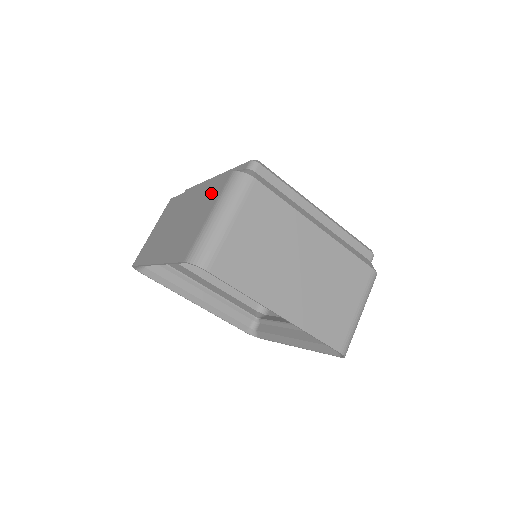
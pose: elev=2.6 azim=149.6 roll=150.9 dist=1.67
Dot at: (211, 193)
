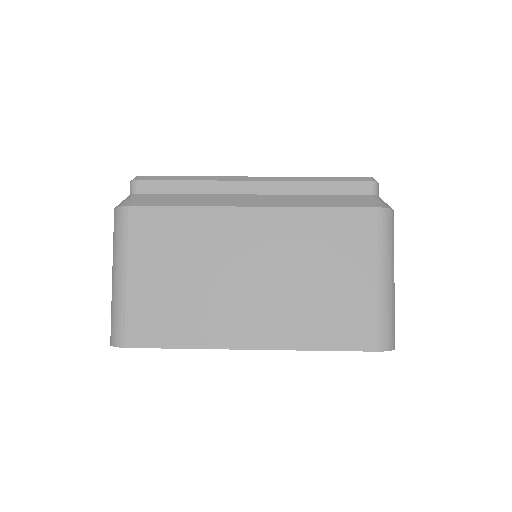
Dot at: (338, 236)
